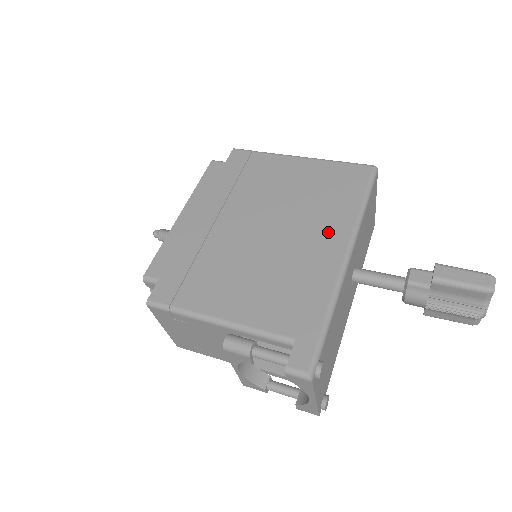
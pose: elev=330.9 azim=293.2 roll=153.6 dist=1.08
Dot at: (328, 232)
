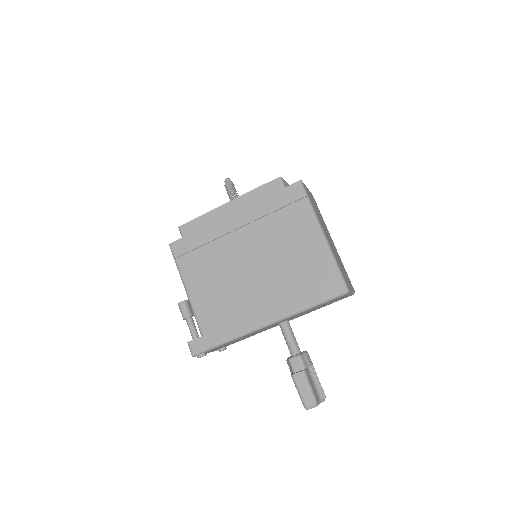
Dot at: (274, 302)
